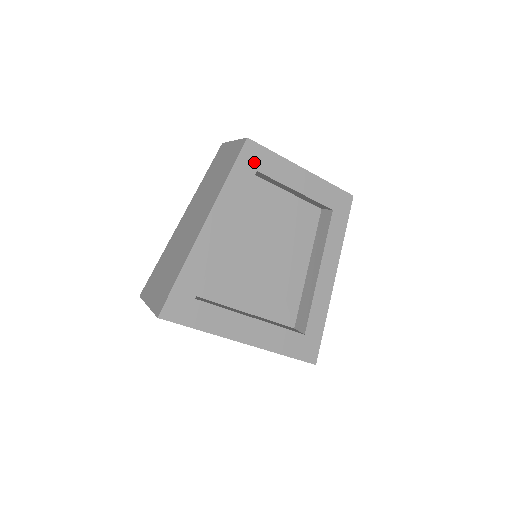
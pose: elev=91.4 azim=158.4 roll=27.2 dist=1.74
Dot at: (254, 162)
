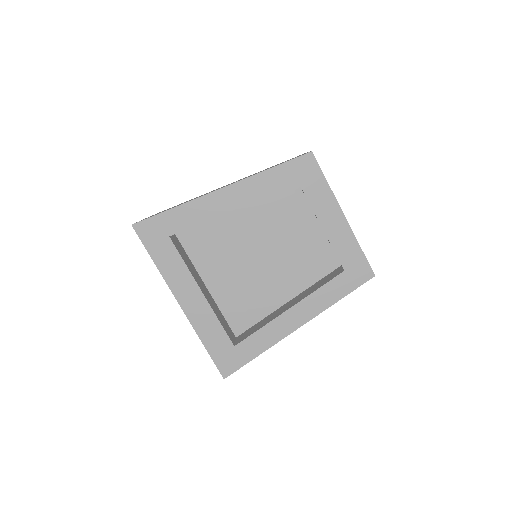
Dot at: (302, 175)
